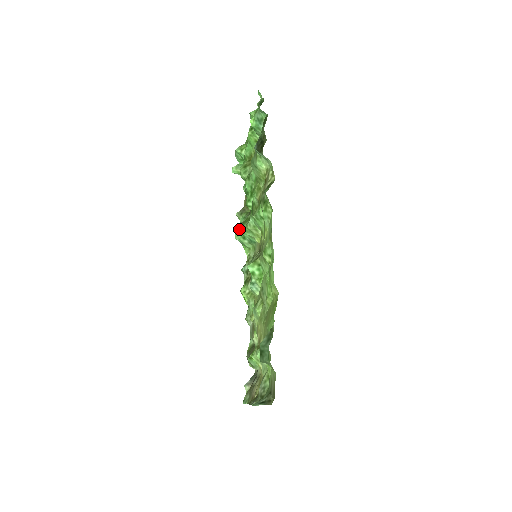
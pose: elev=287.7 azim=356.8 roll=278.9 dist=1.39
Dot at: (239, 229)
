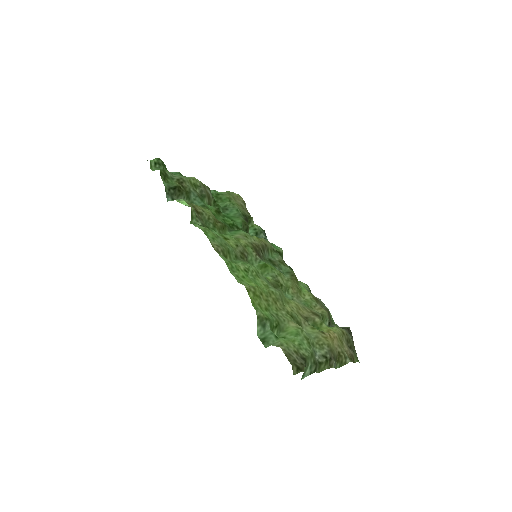
Dot at: occluded
